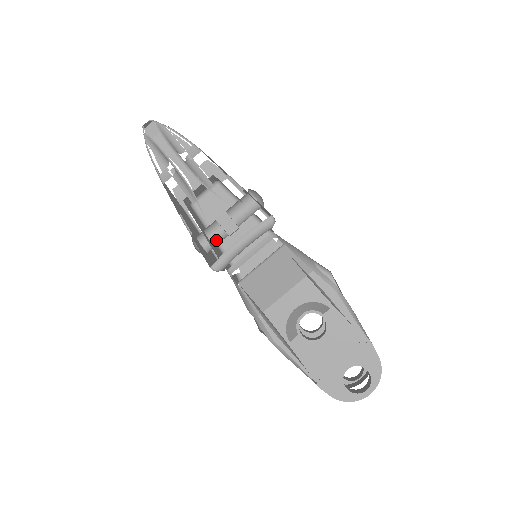
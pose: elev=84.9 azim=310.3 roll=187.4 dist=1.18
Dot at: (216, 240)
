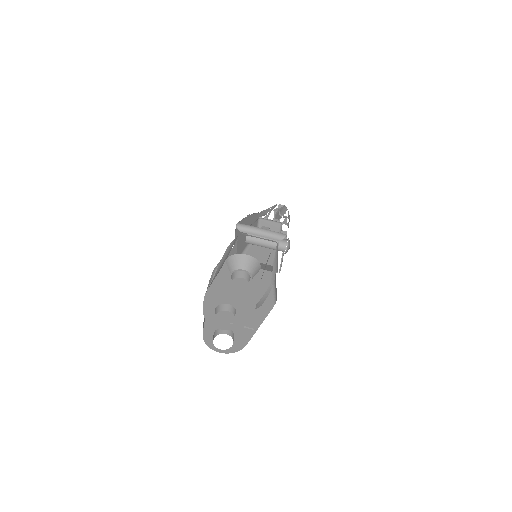
Dot at: (249, 243)
